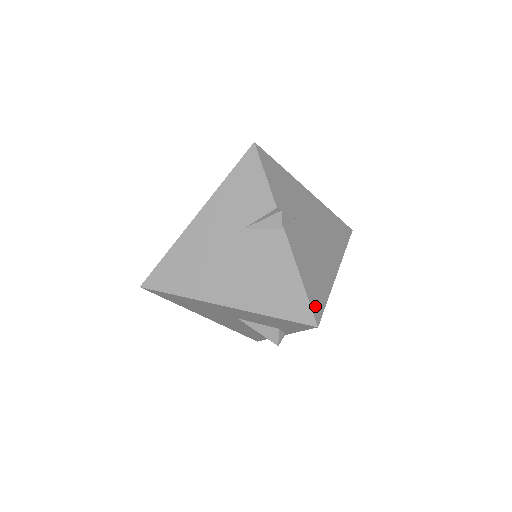
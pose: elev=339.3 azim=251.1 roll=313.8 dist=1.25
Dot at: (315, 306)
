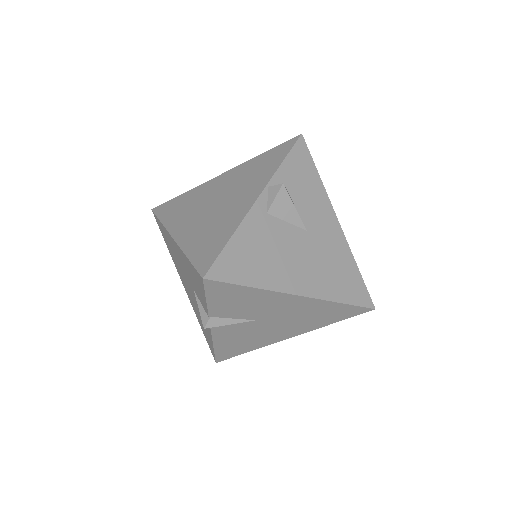
Dot at: (222, 356)
